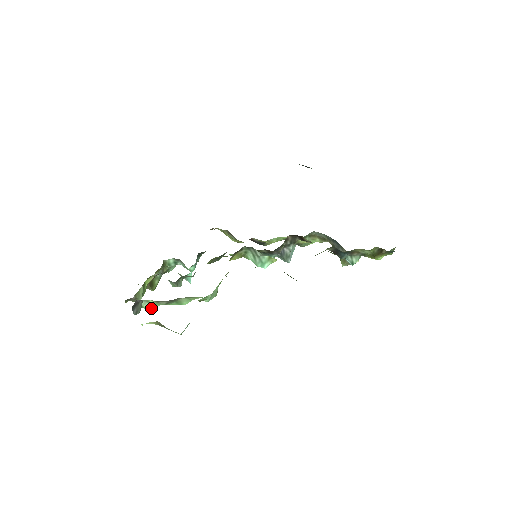
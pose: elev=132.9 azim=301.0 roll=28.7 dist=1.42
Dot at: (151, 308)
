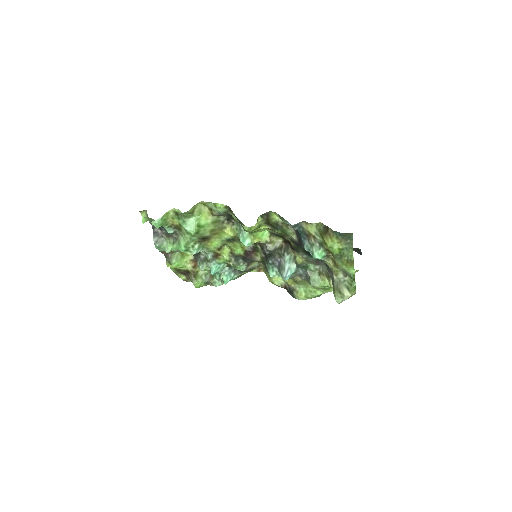
Dot at: (167, 249)
